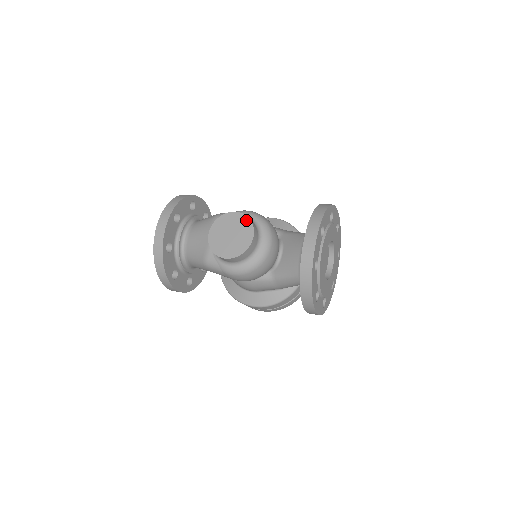
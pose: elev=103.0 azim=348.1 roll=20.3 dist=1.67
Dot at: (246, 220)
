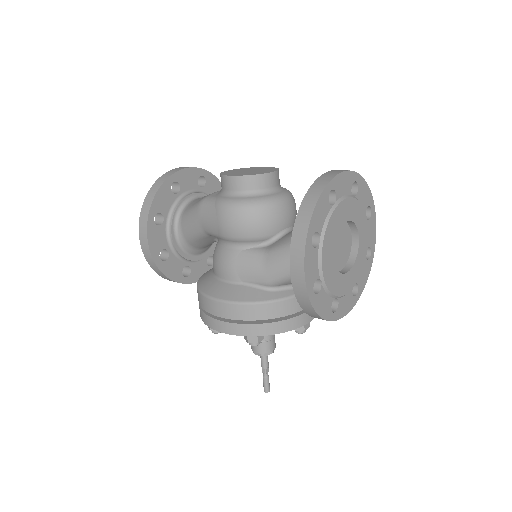
Dot at: (274, 168)
